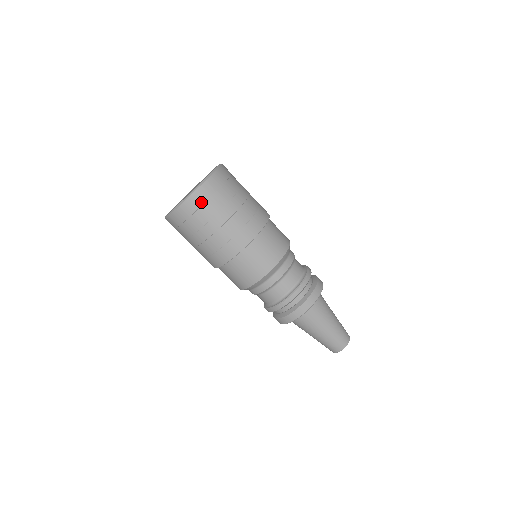
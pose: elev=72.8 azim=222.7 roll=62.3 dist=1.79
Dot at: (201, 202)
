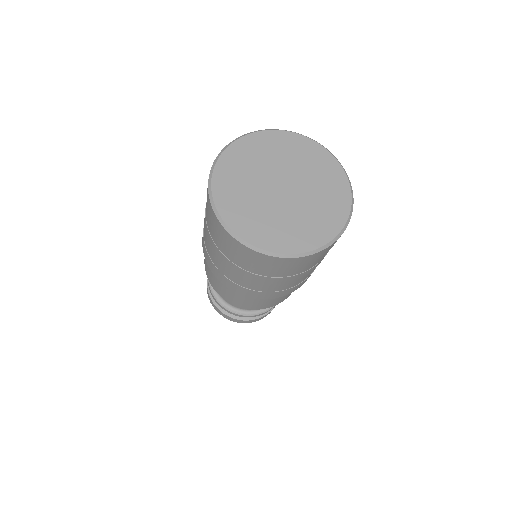
Dot at: (244, 255)
